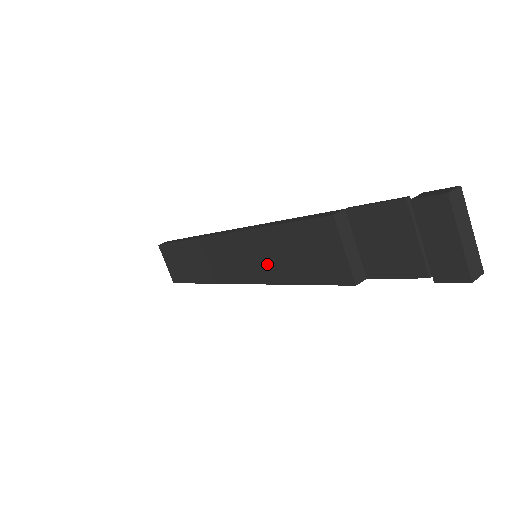
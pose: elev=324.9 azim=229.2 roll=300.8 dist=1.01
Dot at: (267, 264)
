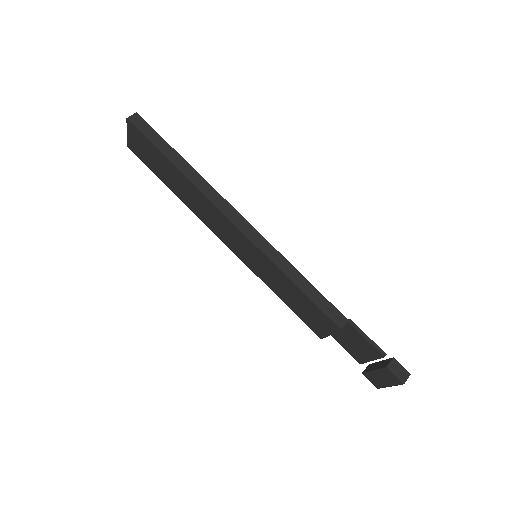
Dot at: (264, 273)
